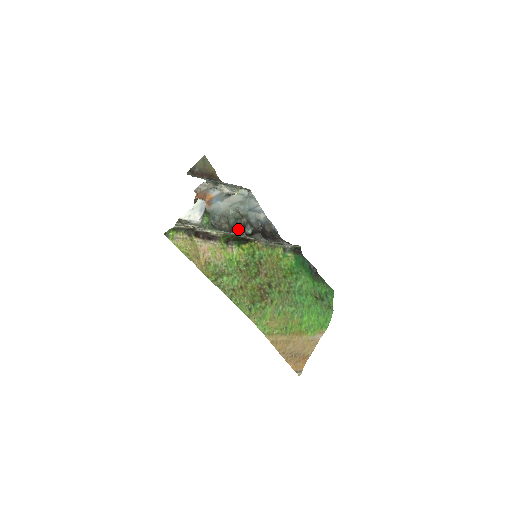
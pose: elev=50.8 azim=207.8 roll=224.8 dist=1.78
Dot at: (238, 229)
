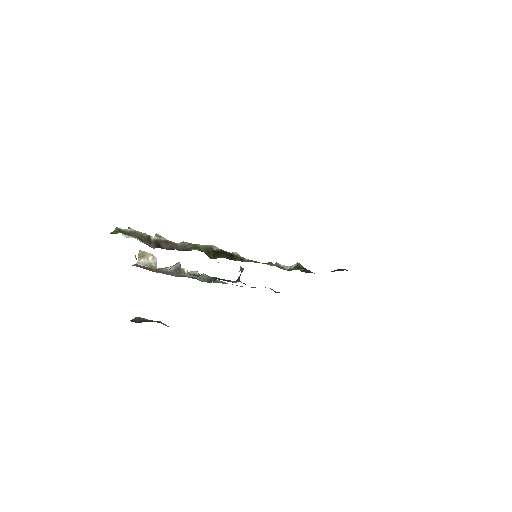
Dot at: occluded
